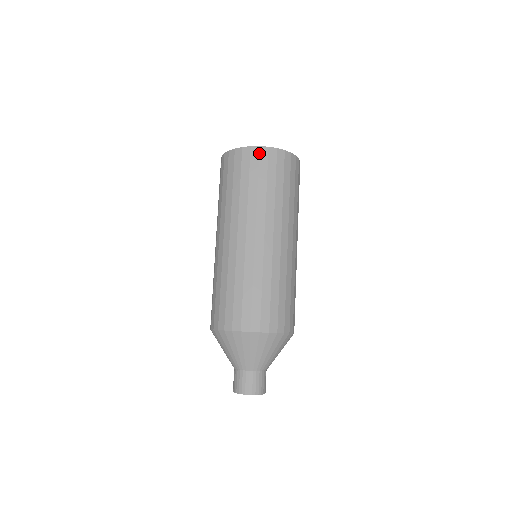
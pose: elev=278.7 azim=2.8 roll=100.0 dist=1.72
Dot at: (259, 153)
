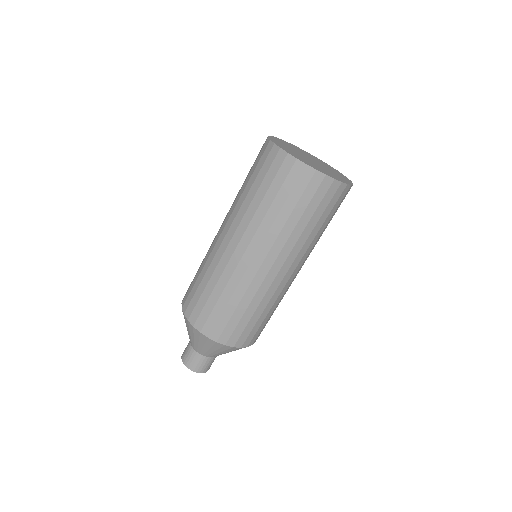
Dot at: (292, 166)
